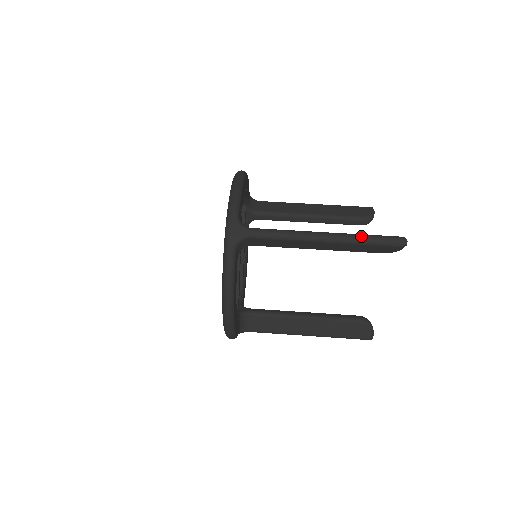
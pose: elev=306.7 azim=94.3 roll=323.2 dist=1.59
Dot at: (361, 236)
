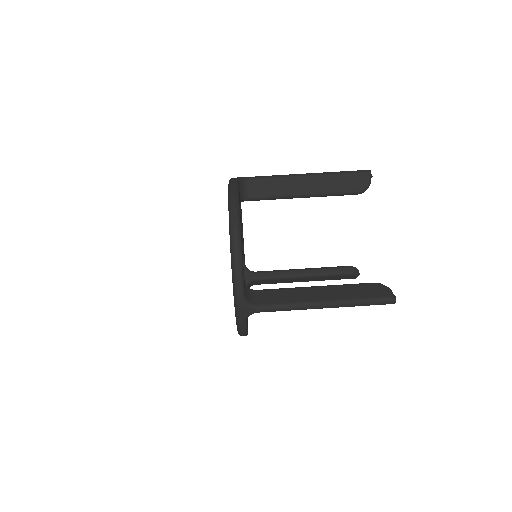
Dot at: (356, 303)
